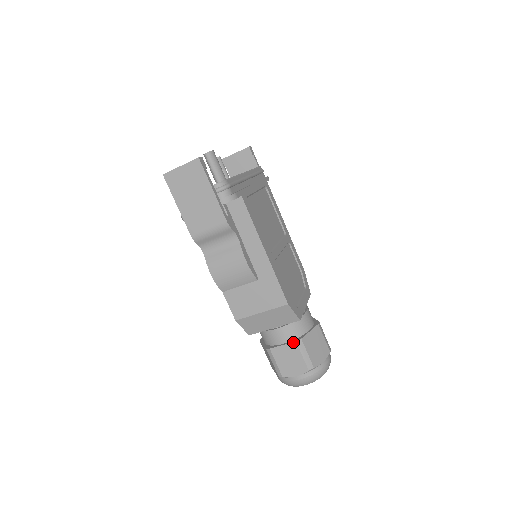
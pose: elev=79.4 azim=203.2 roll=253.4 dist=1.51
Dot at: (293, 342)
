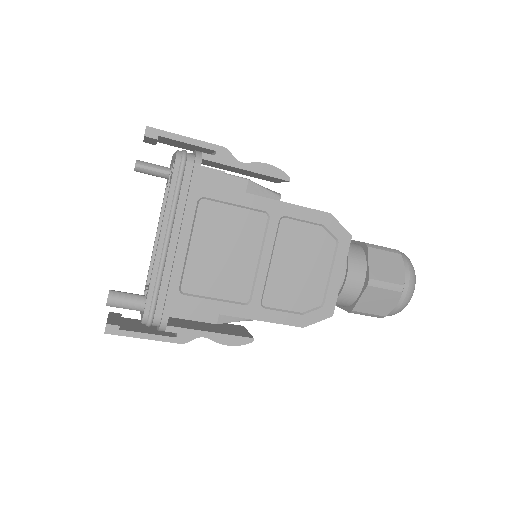
Dot at: occluded
